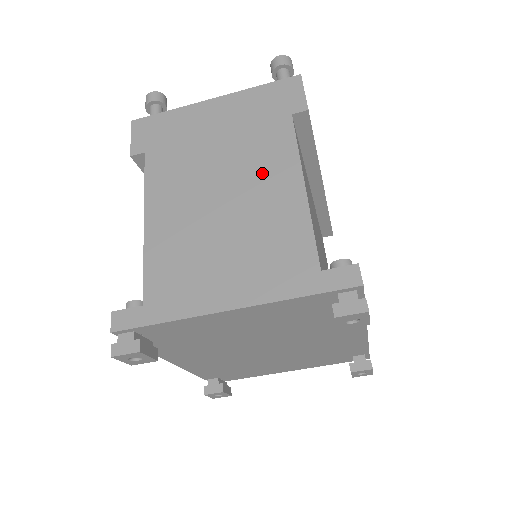
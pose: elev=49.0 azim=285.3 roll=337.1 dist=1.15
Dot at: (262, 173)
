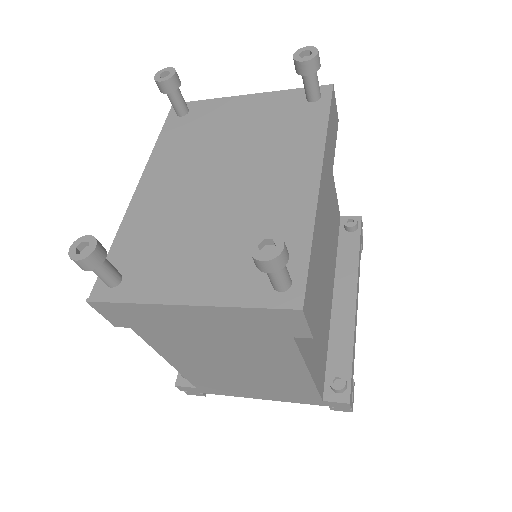
Dot at: (268, 362)
